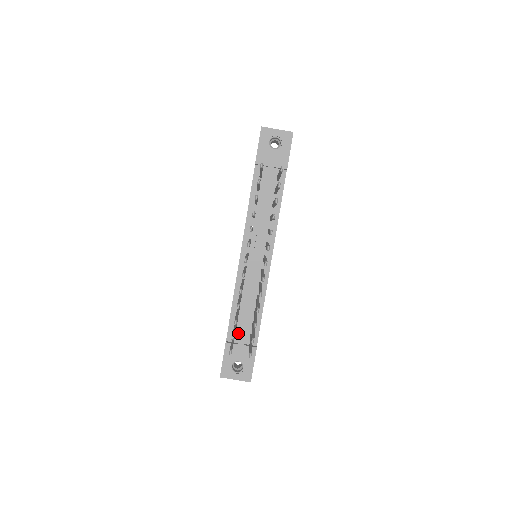
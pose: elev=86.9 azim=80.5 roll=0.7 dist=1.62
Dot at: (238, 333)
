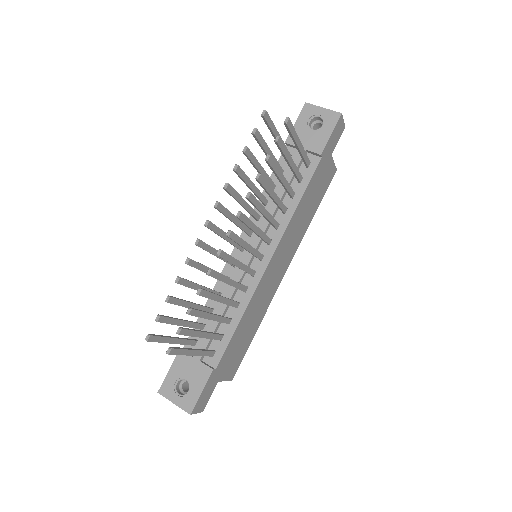
Dot at: (200, 343)
